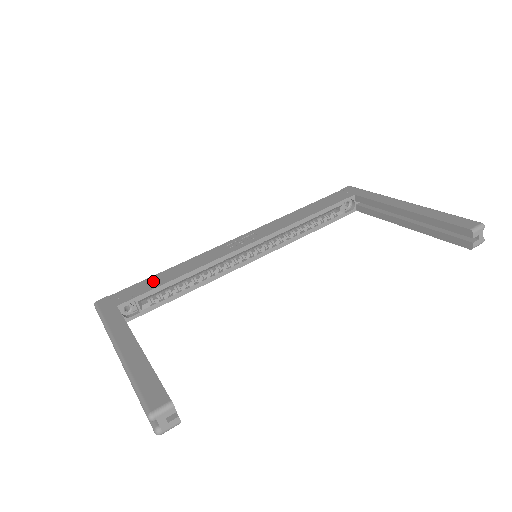
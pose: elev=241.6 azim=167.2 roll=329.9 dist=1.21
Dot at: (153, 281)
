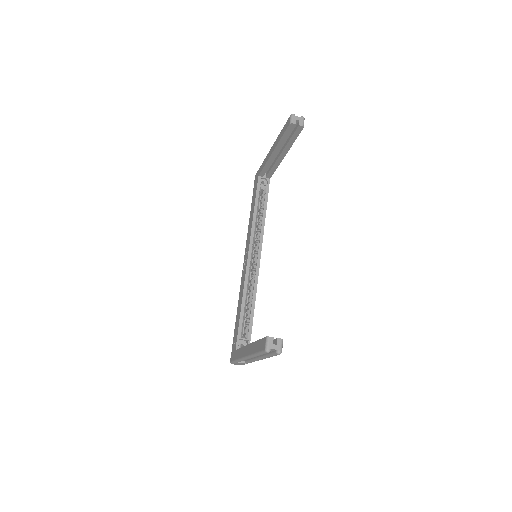
Dot at: (237, 323)
